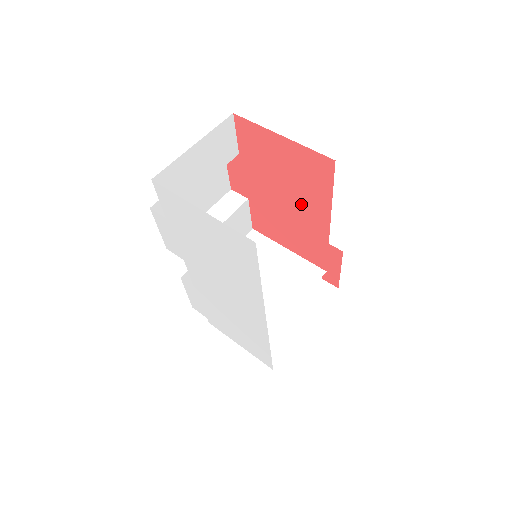
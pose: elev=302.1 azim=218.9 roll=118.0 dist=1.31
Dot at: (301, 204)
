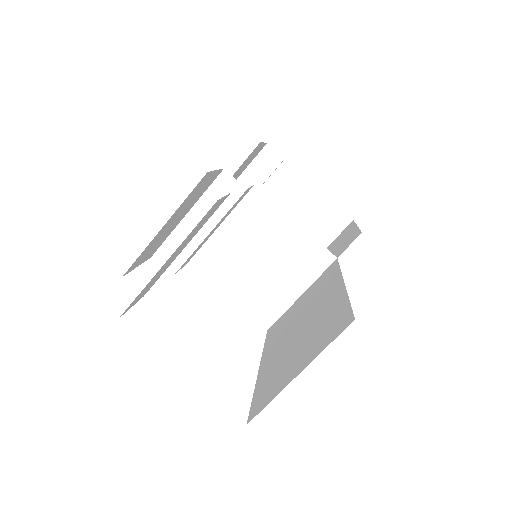
Dot at: occluded
